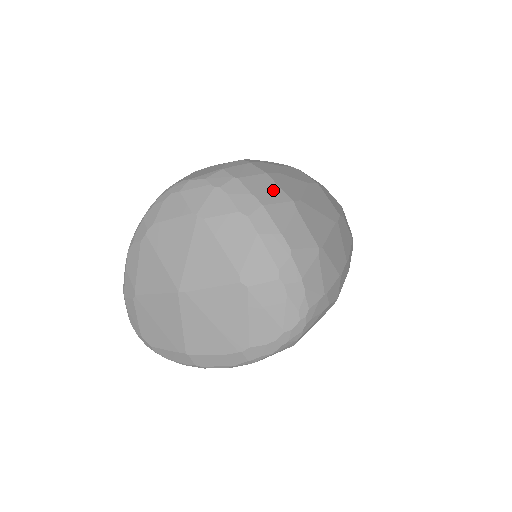
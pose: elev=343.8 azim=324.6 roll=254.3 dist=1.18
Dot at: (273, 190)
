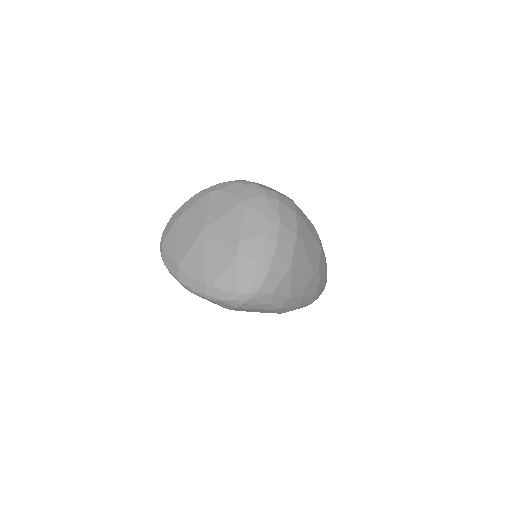
Dot at: (292, 222)
